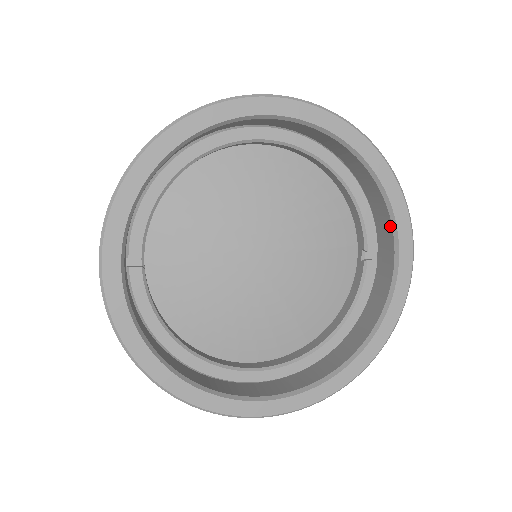
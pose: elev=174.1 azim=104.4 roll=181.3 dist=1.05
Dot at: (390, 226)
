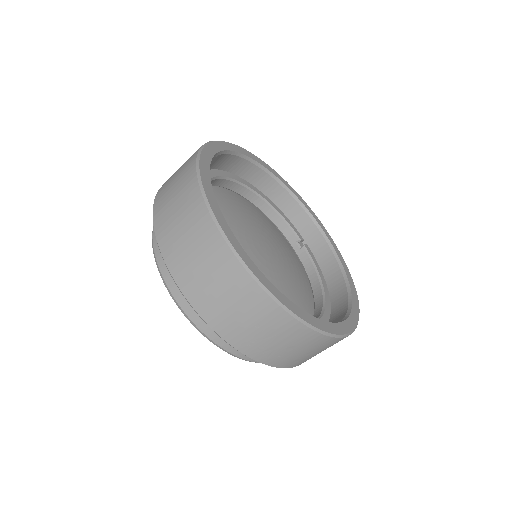
Dot at: (306, 215)
